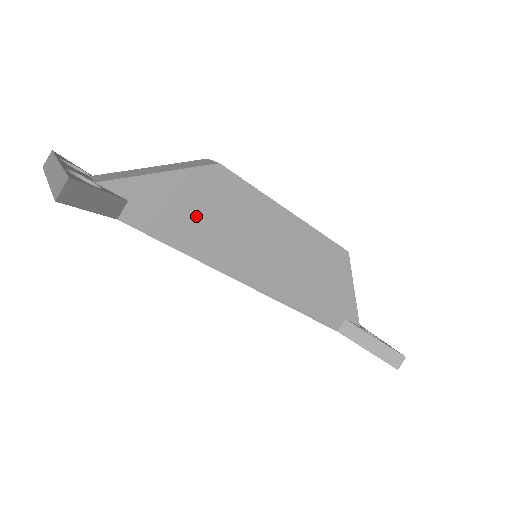
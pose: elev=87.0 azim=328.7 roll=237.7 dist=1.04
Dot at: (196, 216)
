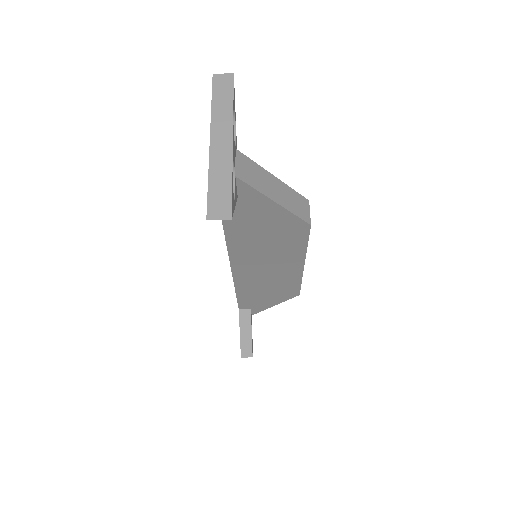
Dot at: (259, 230)
